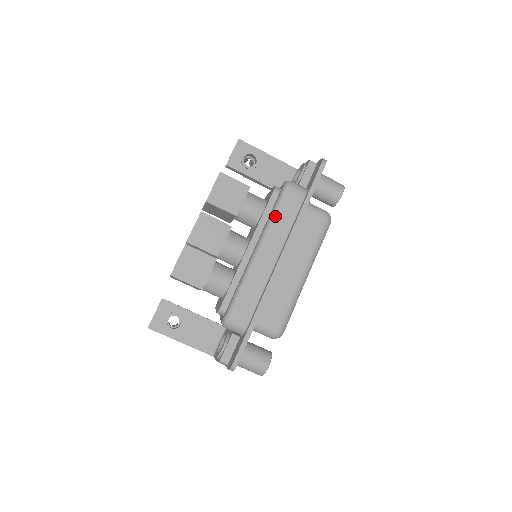
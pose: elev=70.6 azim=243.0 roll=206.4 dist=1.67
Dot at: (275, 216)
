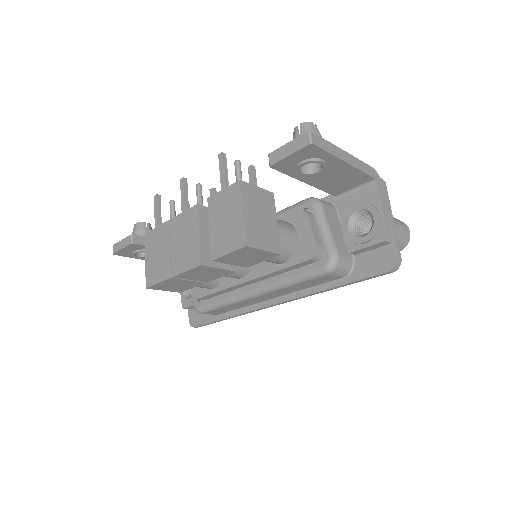
Dot at: (293, 285)
